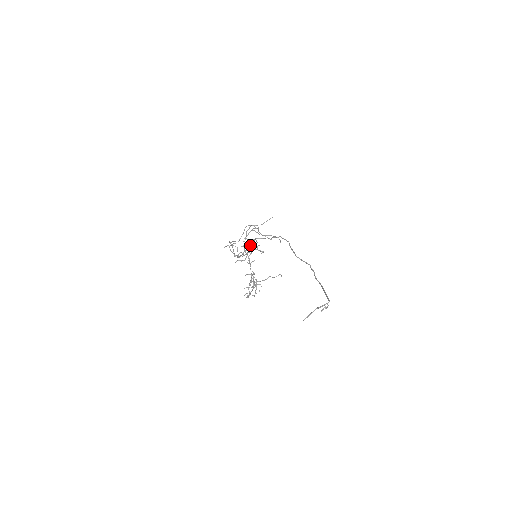
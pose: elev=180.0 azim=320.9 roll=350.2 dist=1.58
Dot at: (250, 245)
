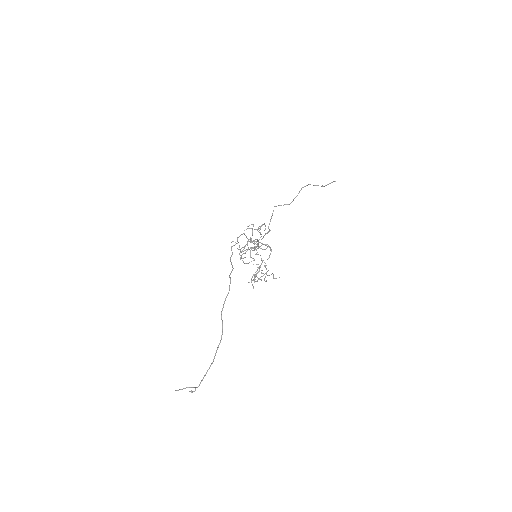
Dot at: (240, 252)
